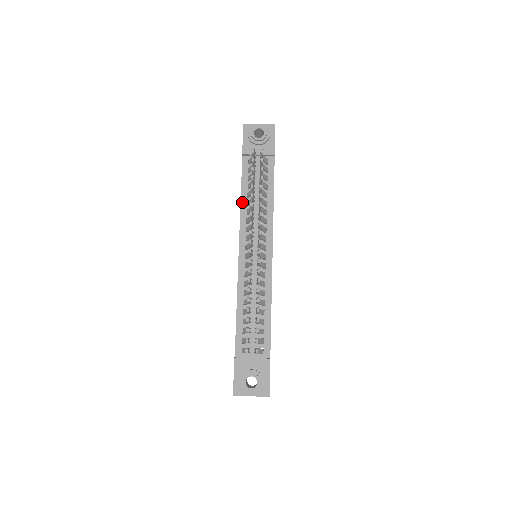
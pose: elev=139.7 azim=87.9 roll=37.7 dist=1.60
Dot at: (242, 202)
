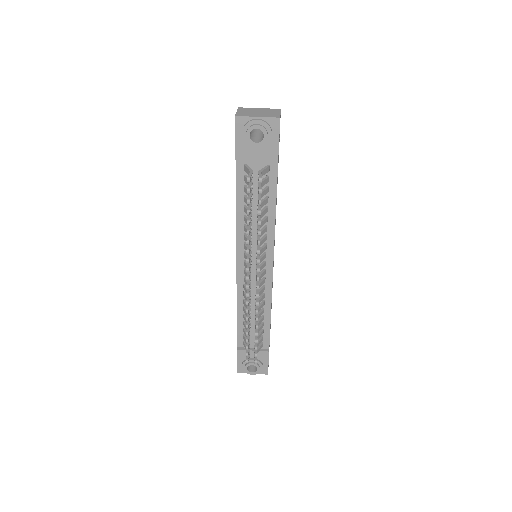
Dot at: (238, 215)
